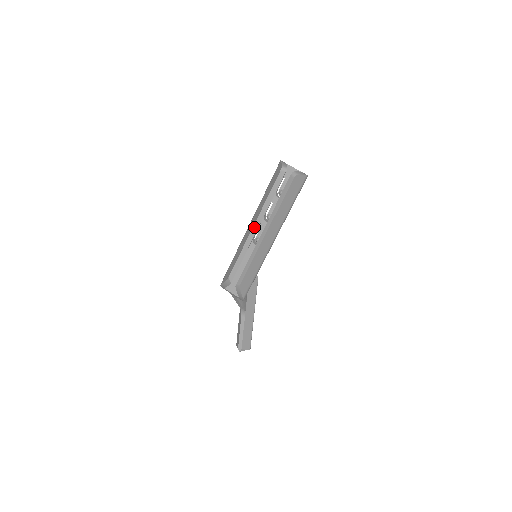
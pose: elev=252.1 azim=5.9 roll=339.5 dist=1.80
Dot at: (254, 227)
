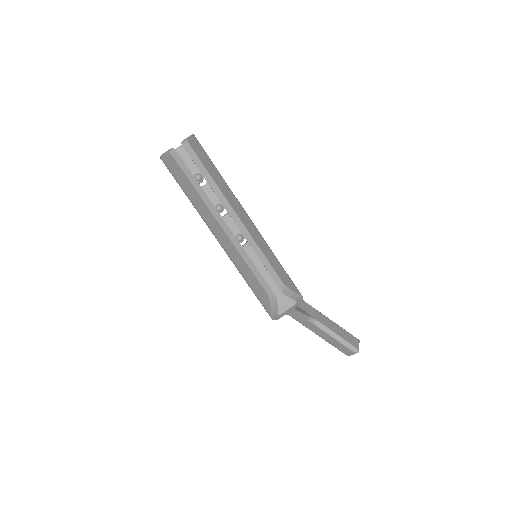
Dot at: (222, 227)
